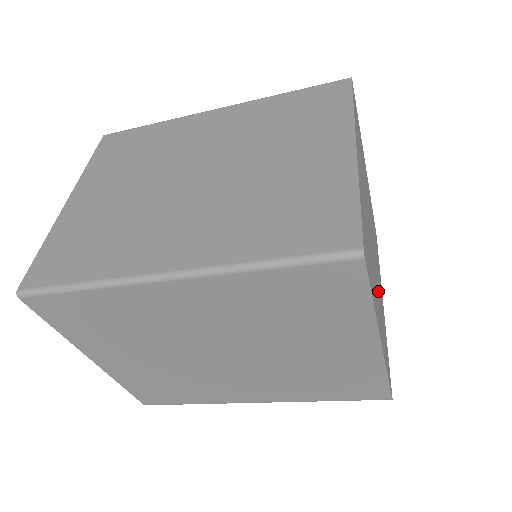
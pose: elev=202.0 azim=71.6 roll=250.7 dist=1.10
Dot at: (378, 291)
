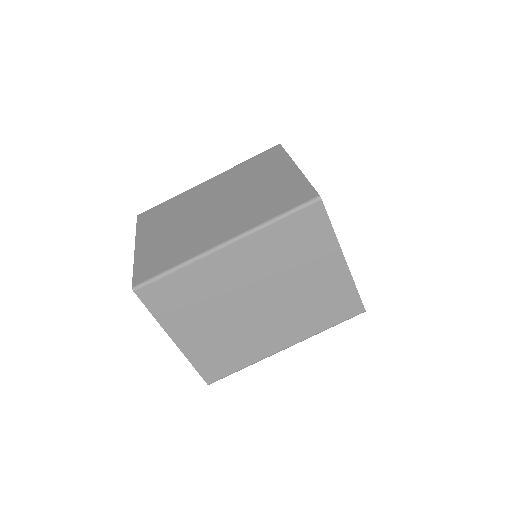
Dot at: occluded
